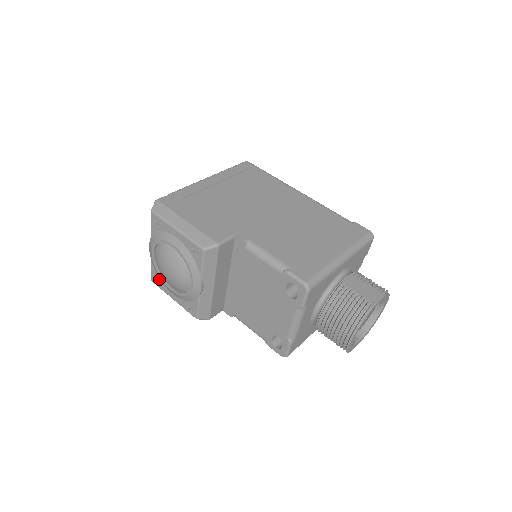
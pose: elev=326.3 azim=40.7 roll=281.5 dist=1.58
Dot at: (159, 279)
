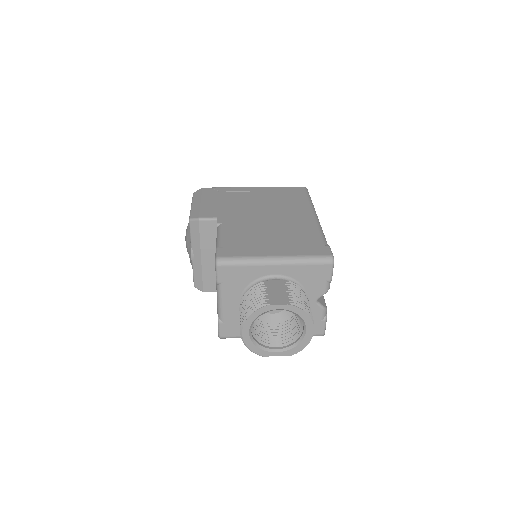
Dot at: occluded
